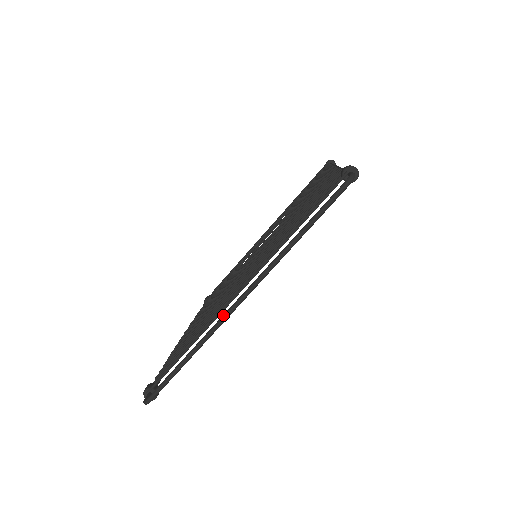
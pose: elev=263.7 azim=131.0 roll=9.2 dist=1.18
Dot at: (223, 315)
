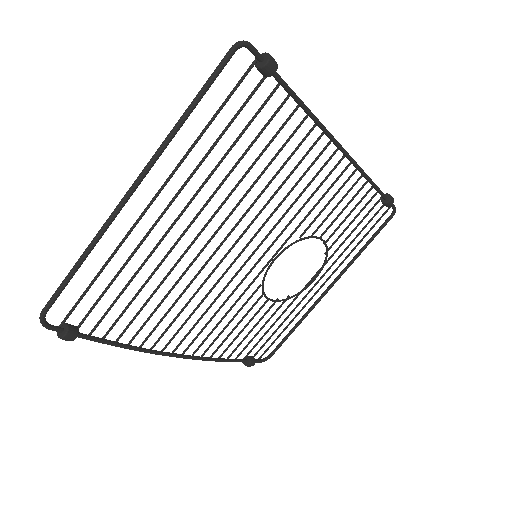
Dot at: (116, 207)
